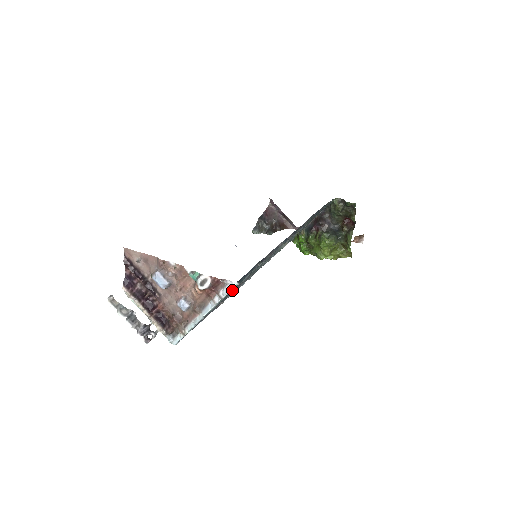
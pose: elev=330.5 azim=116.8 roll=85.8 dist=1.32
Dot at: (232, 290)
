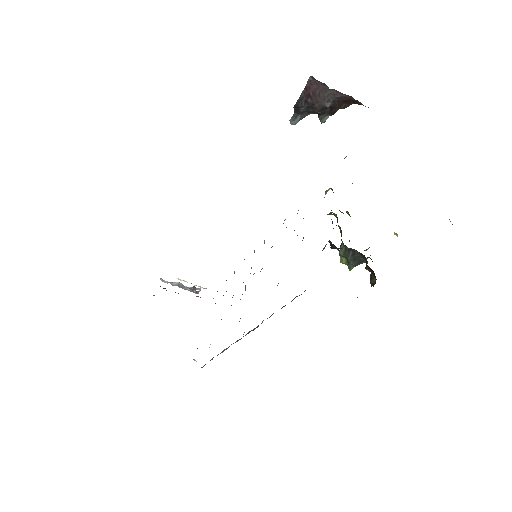
Dot at: occluded
